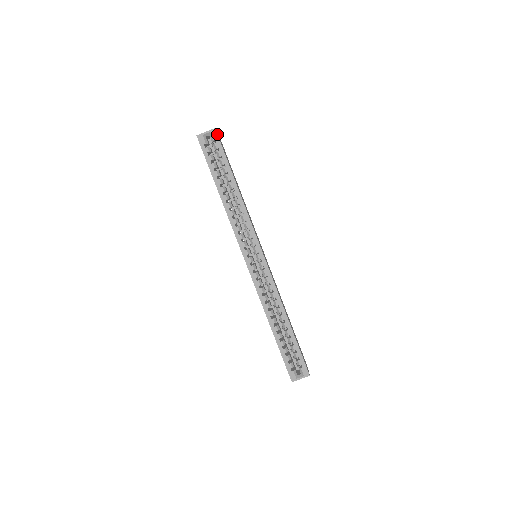
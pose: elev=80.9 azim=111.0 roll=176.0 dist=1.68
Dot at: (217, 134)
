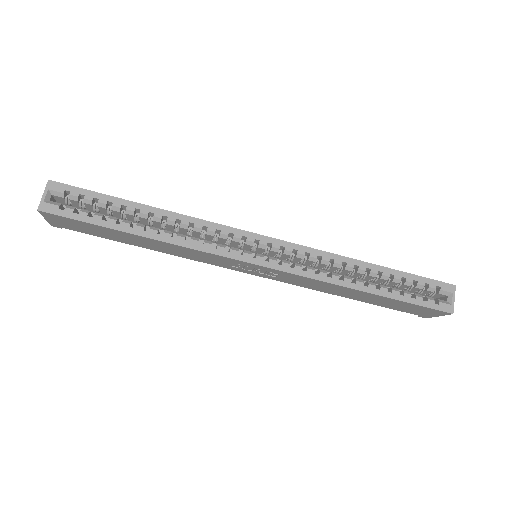
Dot at: (58, 183)
